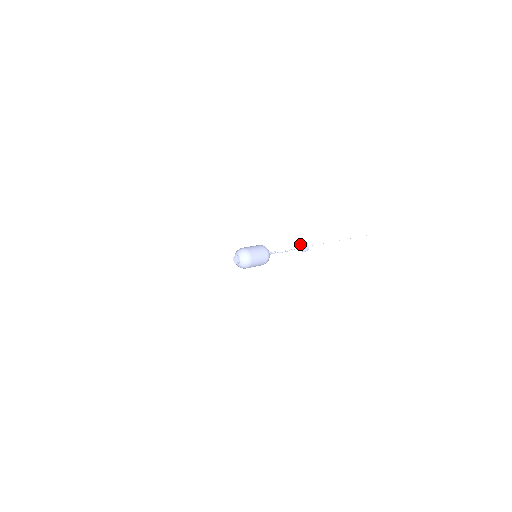
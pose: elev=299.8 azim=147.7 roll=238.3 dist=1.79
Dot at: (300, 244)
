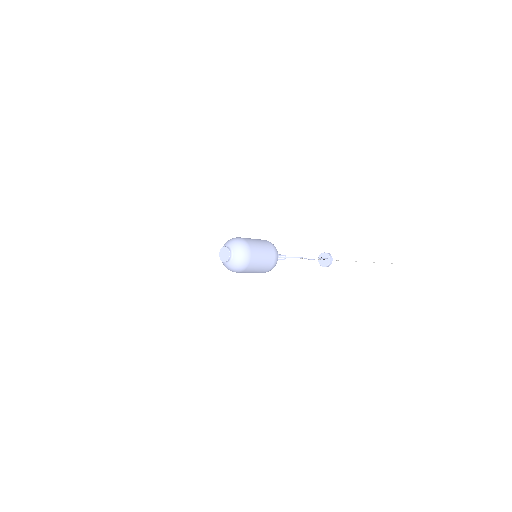
Dot at: occluded
